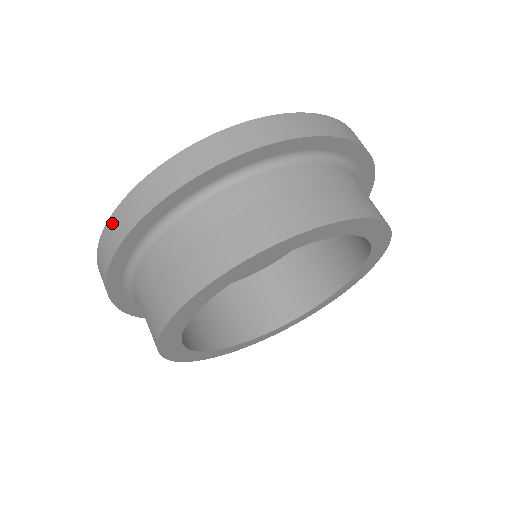
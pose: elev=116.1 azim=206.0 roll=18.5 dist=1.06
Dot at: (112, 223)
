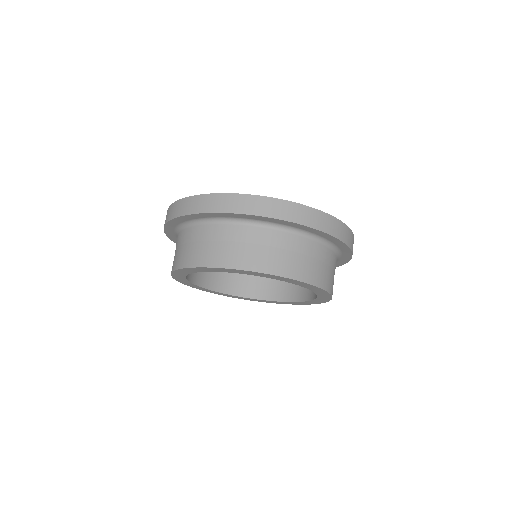
Dot at: (173, 206)
